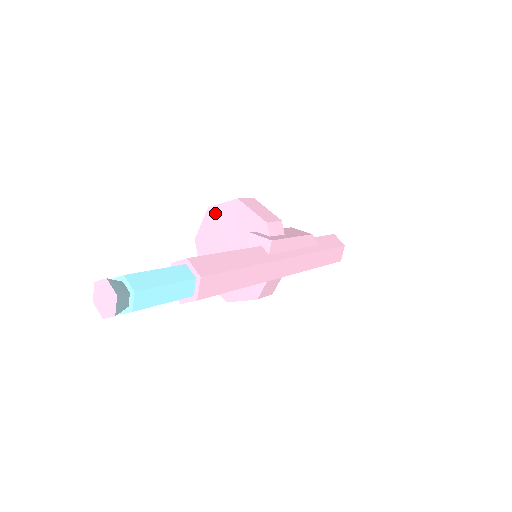
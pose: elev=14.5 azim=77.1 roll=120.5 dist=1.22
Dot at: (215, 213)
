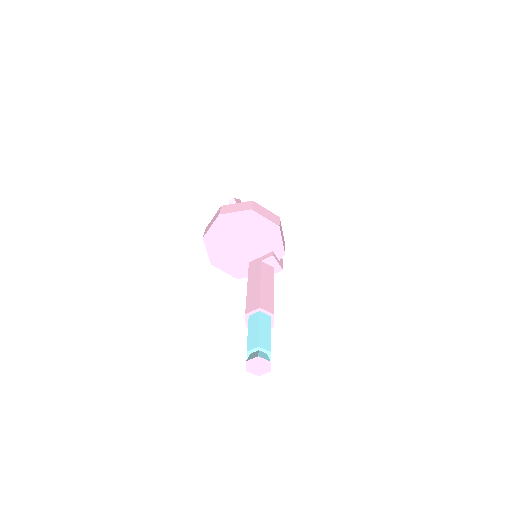
Dot at: (254, 217)
